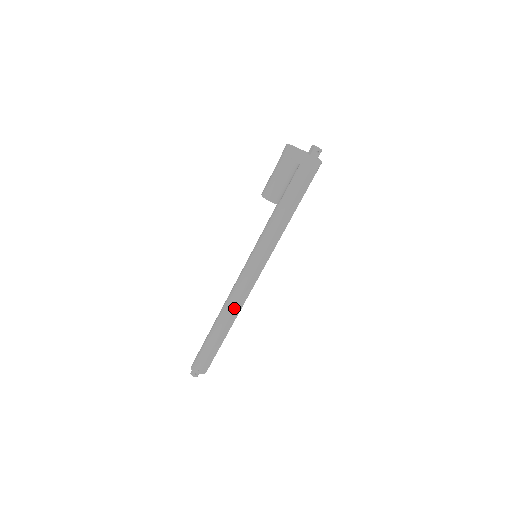
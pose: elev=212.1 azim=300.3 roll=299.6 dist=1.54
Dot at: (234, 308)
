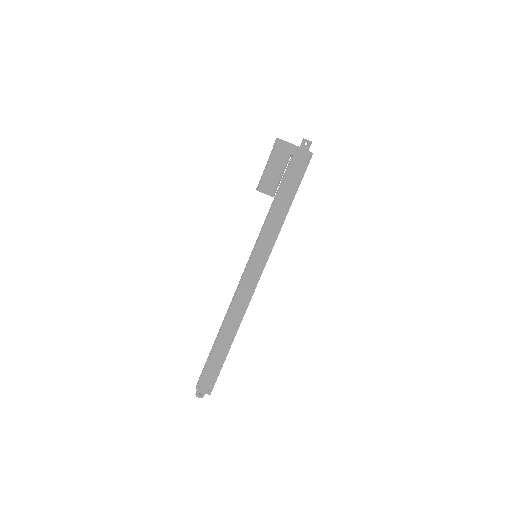
Dot at: (235, 313)
